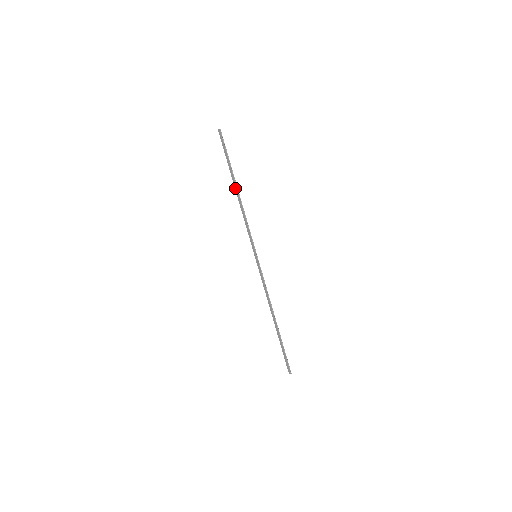
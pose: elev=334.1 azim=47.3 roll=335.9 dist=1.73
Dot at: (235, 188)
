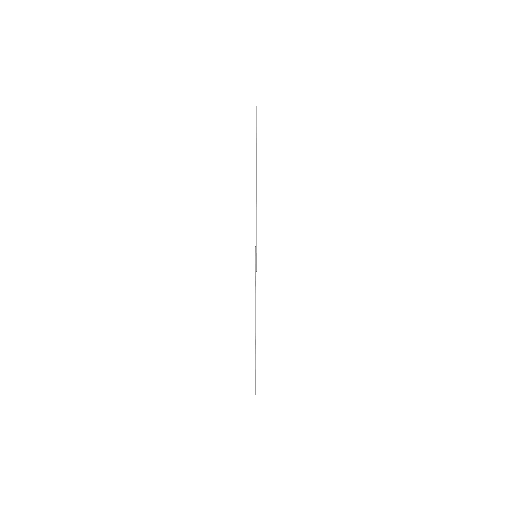
Dot at: occluded
